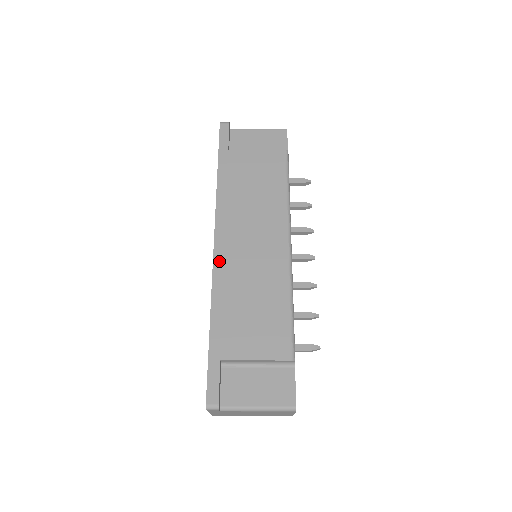
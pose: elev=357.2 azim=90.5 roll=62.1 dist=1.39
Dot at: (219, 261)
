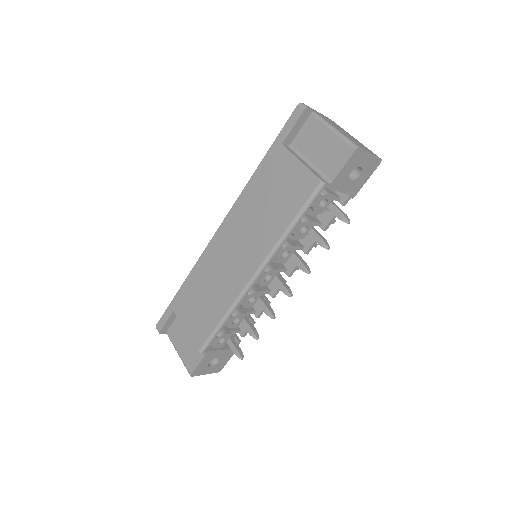
Dot at: (212, 246)
